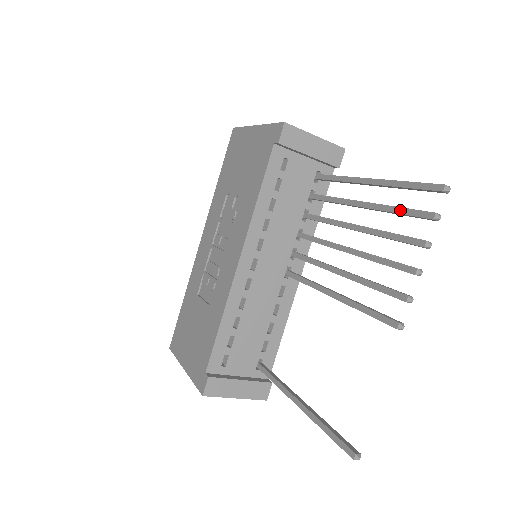
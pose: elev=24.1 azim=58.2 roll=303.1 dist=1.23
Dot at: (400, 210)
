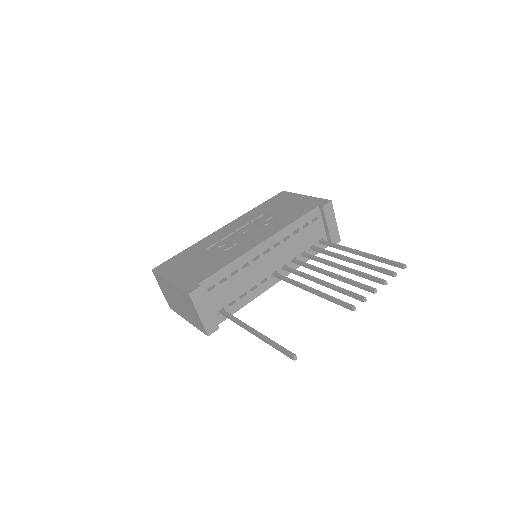
Dot at: (375, 266)
